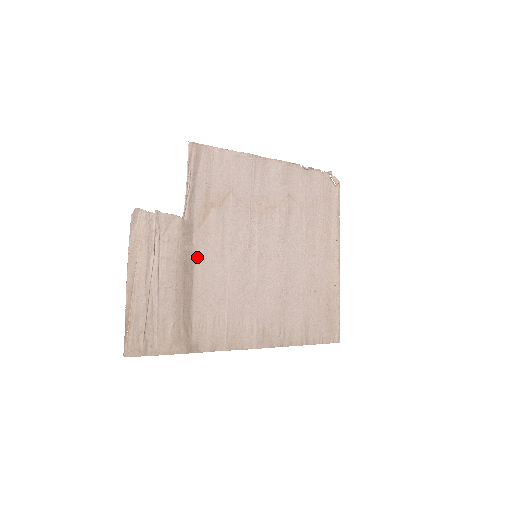
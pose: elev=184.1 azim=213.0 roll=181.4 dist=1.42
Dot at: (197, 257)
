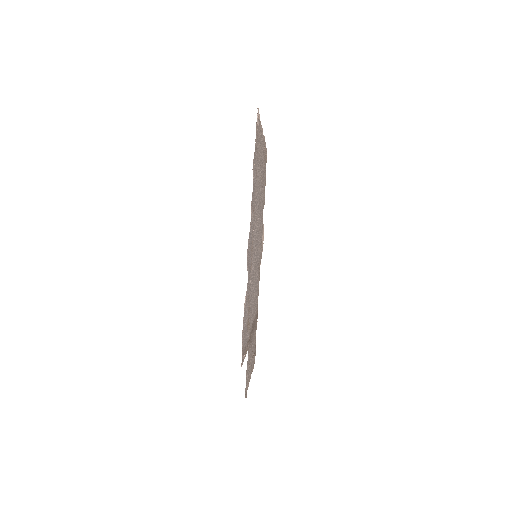
Dot at: occluded
